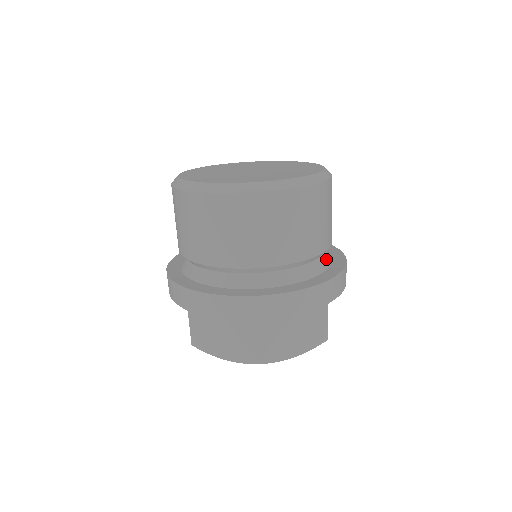
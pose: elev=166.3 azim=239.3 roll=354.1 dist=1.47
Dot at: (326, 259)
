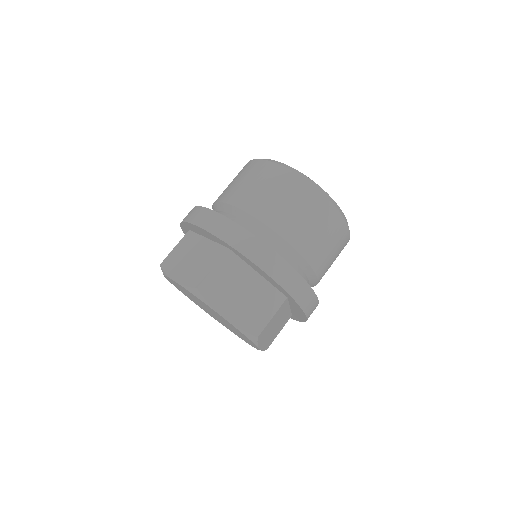
Dot at: occluded
